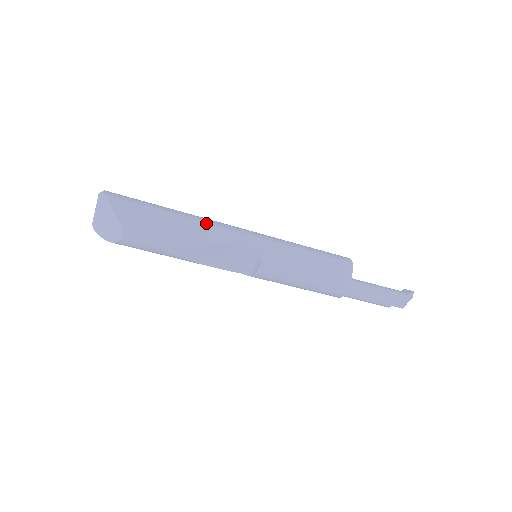
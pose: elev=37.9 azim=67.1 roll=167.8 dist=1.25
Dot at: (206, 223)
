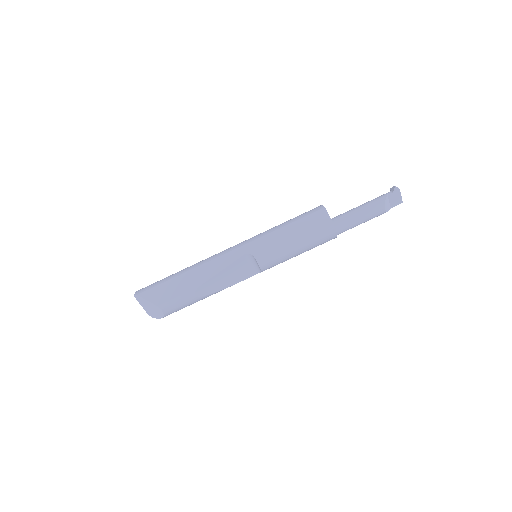
Dot at: (204, 263)
